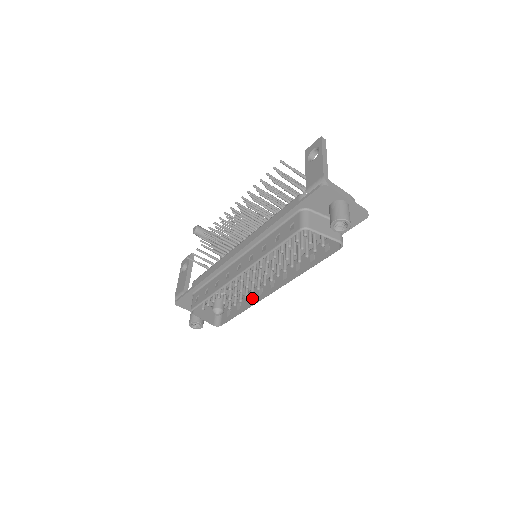
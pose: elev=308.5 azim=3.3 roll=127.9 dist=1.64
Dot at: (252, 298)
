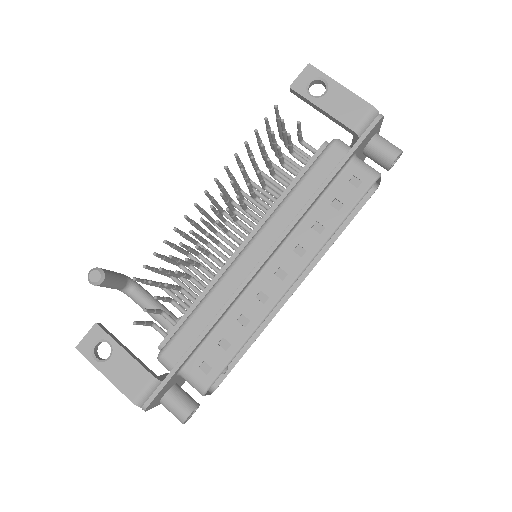
Dot at: occluded
